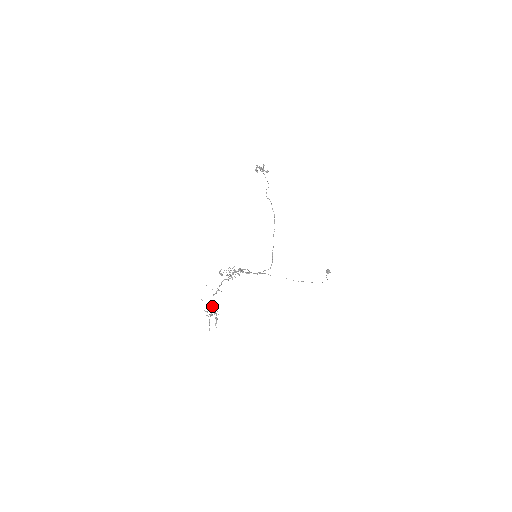
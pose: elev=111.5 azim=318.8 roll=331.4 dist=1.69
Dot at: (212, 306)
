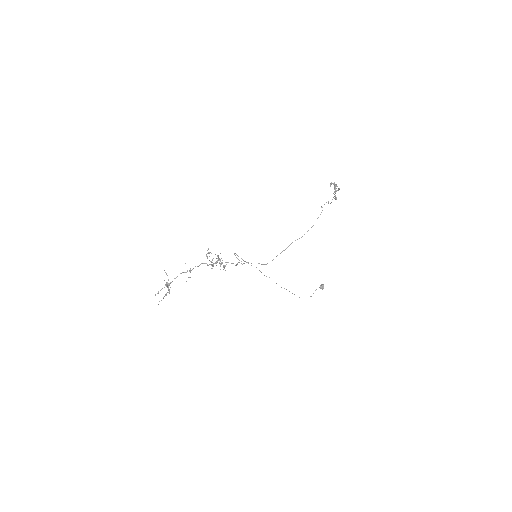
Dot at: occluded
